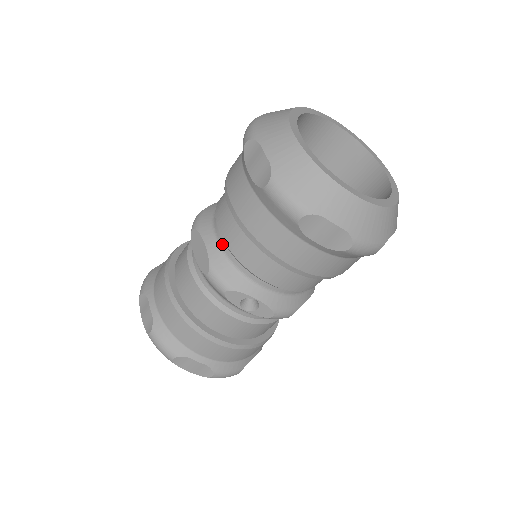
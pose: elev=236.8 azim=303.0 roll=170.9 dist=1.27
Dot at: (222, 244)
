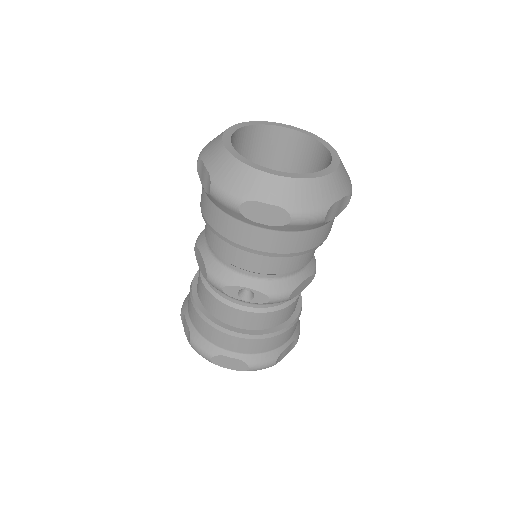
Dot at: (212, 251)
